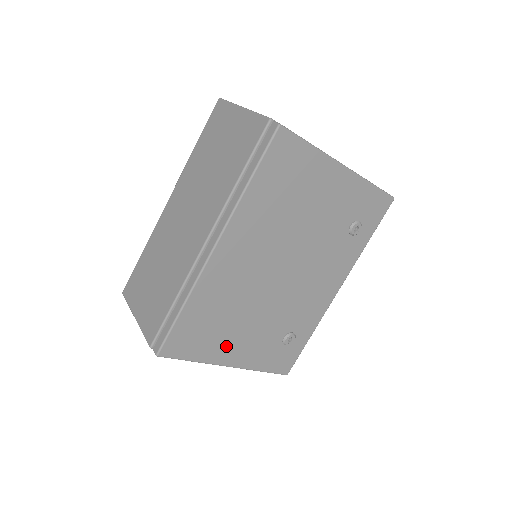
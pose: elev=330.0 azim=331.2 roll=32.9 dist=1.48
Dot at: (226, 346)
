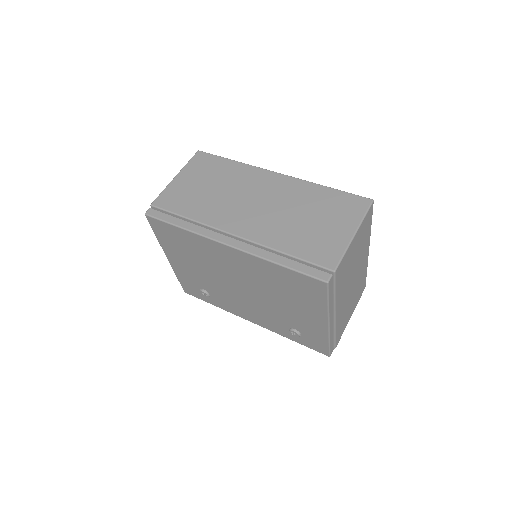
Dot at: (177, 255)
